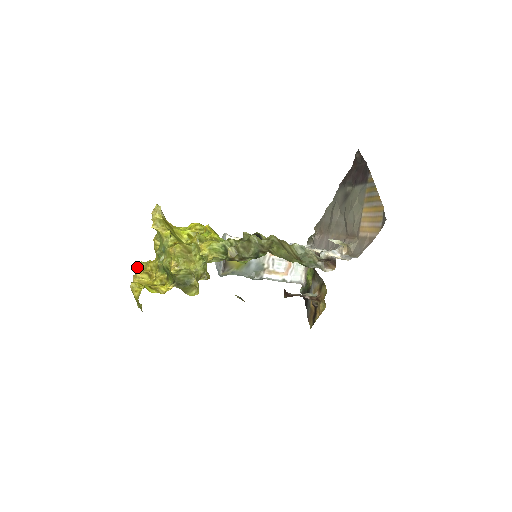
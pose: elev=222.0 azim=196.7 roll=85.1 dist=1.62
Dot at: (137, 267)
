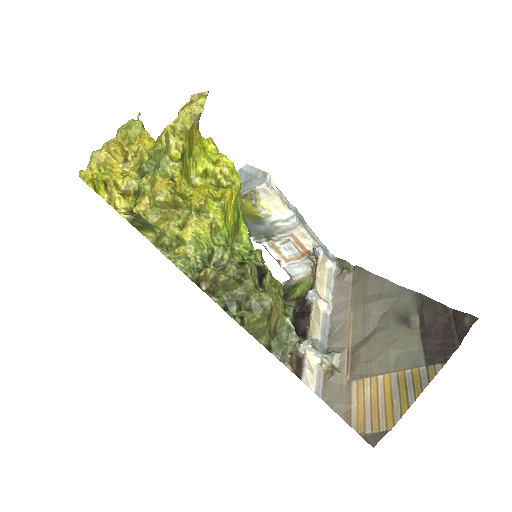
Dot at: (130, 124)
